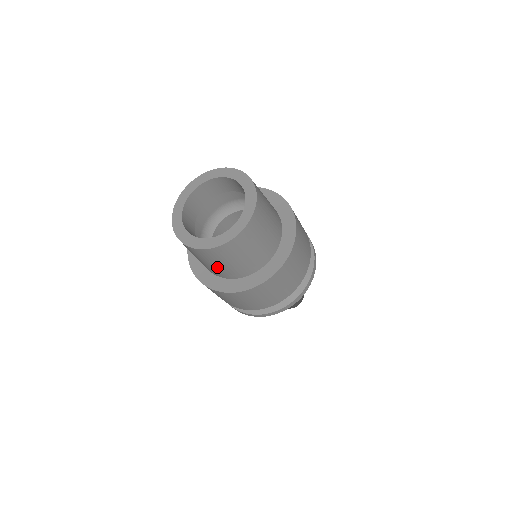
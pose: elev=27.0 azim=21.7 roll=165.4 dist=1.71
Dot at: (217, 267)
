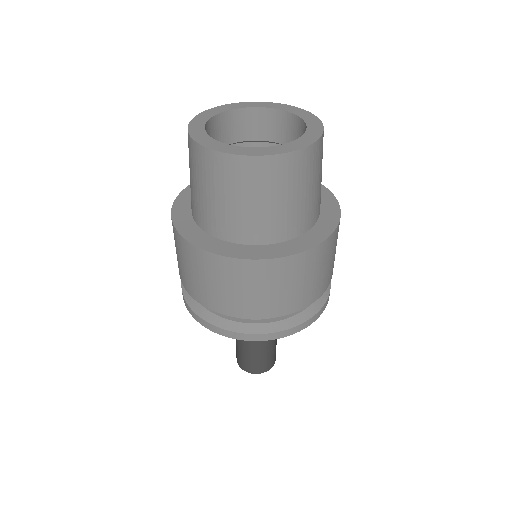
Dot at: (304, 200)
